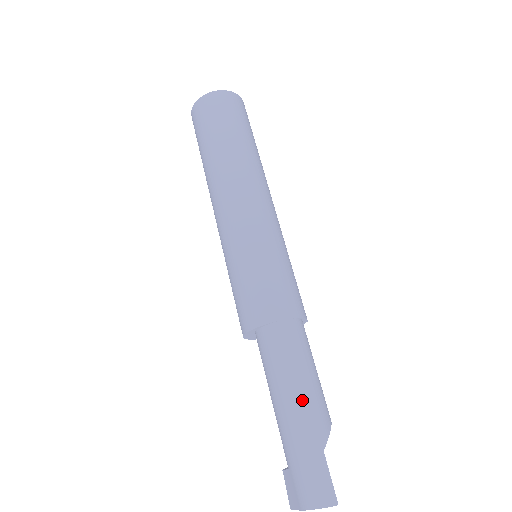
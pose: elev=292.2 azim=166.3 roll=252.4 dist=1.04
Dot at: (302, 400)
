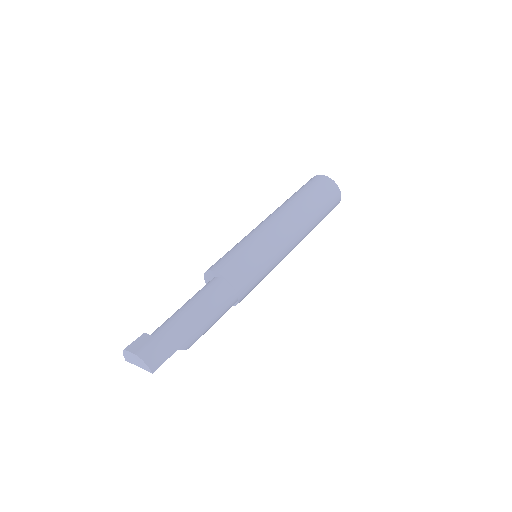
Dot at: (198, 323)
